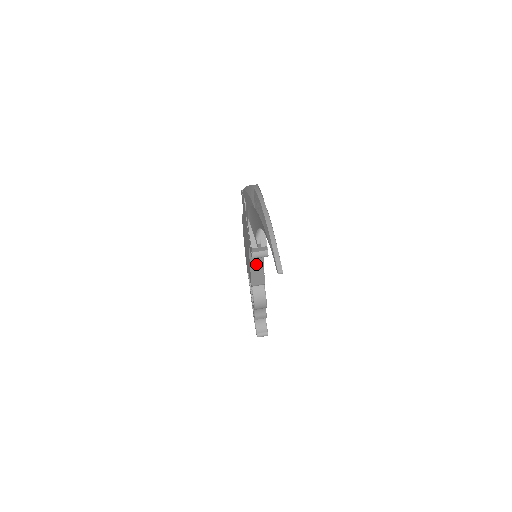
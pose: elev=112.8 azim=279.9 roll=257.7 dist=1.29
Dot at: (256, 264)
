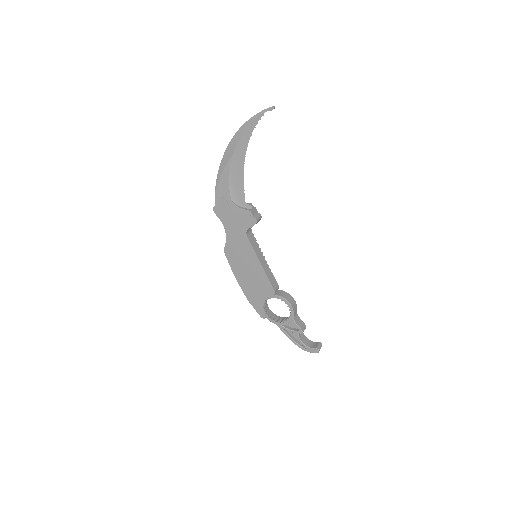
Dot at: (261, 259)
